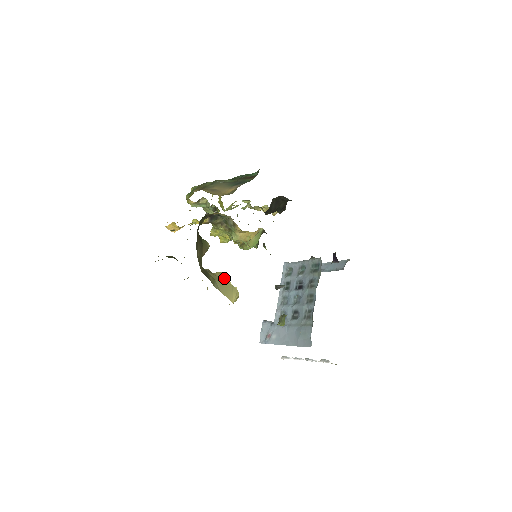
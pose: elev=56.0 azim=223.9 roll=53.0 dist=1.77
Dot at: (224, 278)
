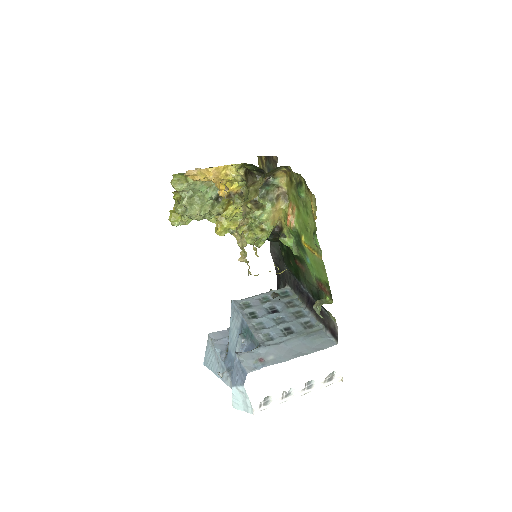
Dot at: occluded
